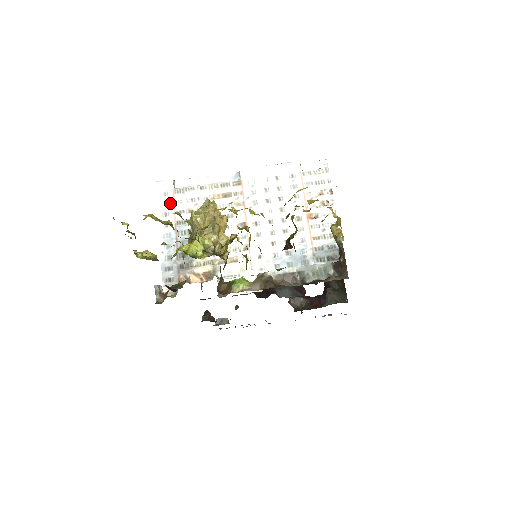
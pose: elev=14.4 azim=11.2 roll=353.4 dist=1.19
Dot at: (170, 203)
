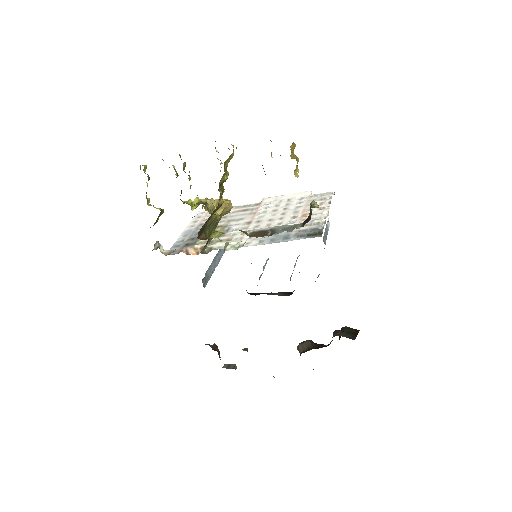
Dot at: (202, 216)
